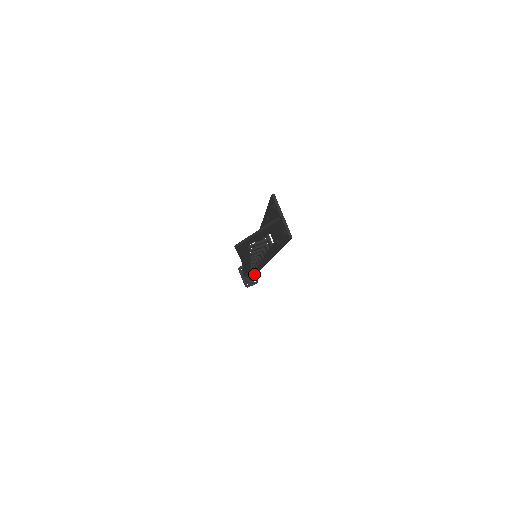
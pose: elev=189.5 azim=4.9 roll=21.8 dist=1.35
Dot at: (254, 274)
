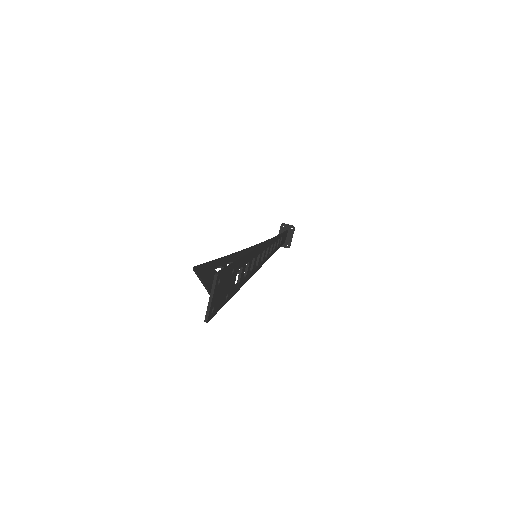
Dot at: occluded
